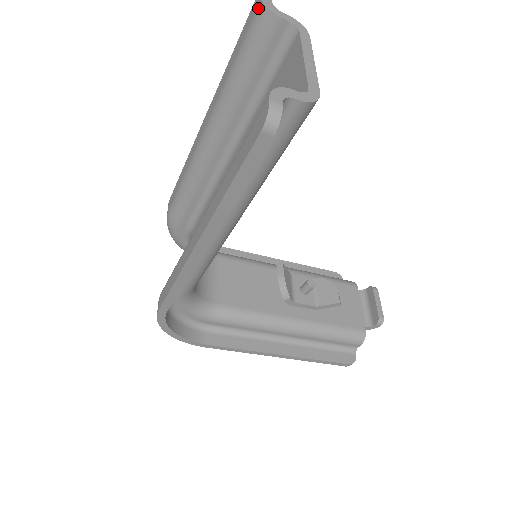
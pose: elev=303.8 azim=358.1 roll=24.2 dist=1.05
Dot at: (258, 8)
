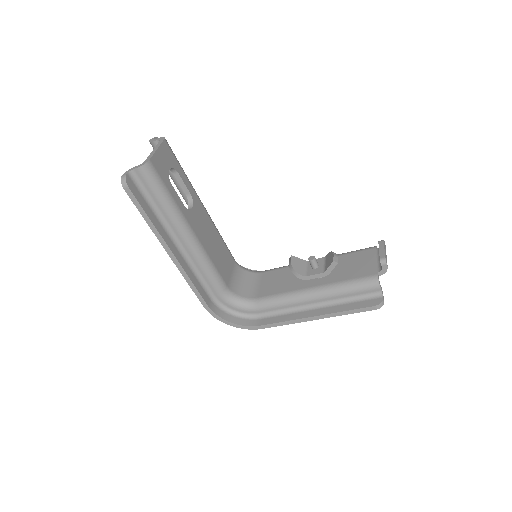
Dot at: occluded
